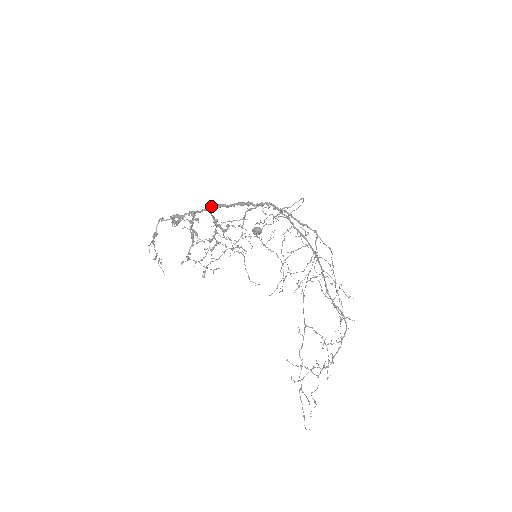
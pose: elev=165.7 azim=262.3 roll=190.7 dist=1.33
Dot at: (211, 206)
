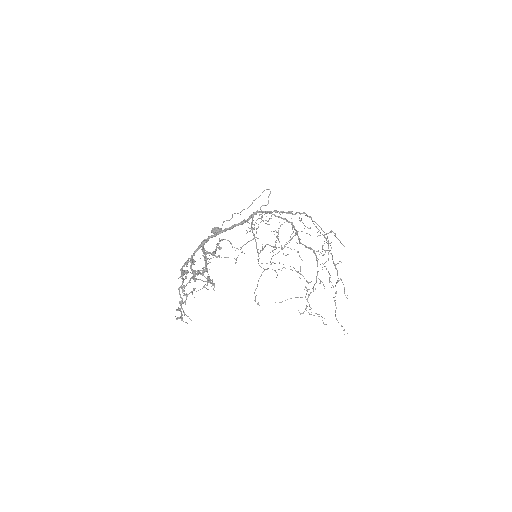
Dot at: (203, 243)
